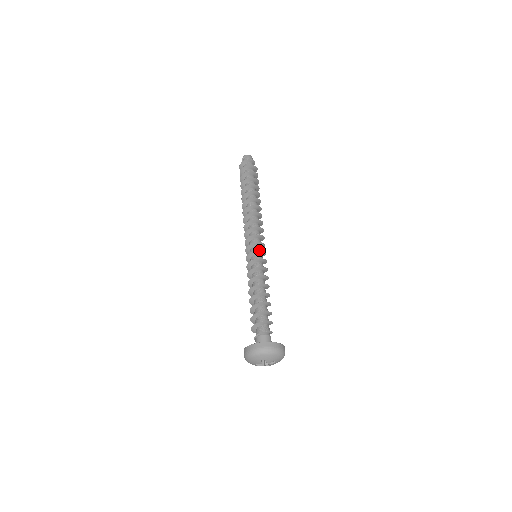
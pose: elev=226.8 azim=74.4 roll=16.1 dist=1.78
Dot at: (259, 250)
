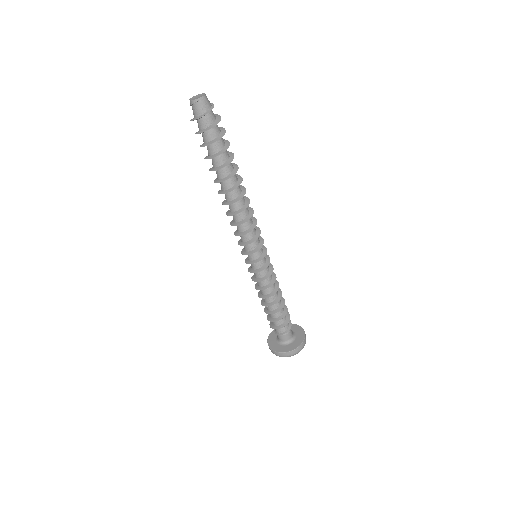
Dot at: (256, 262)
